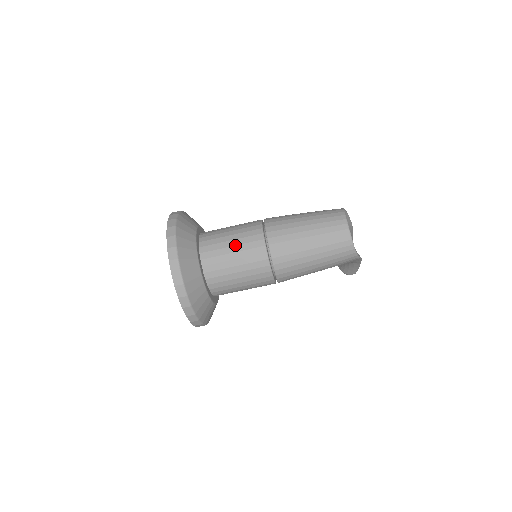
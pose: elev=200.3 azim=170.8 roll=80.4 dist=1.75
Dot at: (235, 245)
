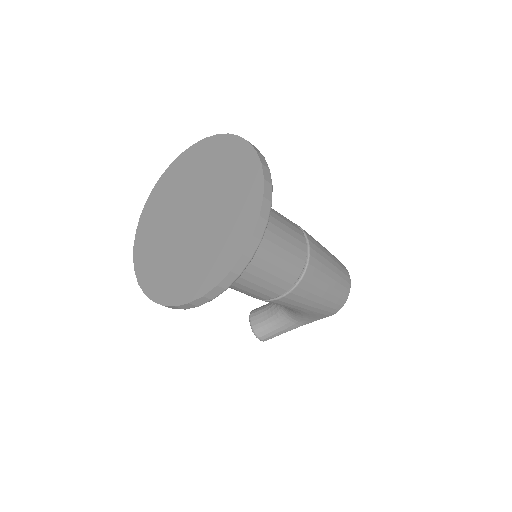
Dot at: (284, 223)
